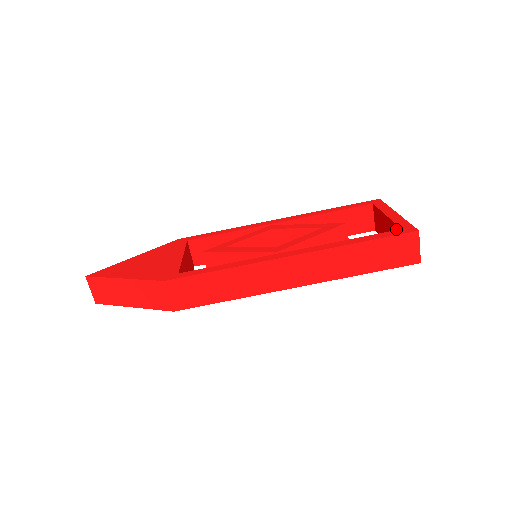
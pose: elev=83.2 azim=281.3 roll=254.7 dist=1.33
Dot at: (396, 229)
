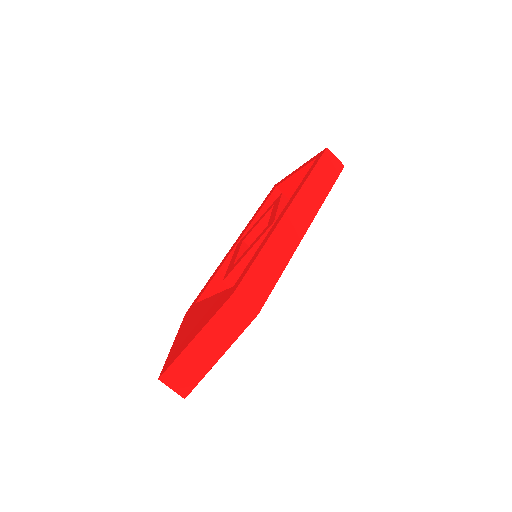
Dot at: occluded
